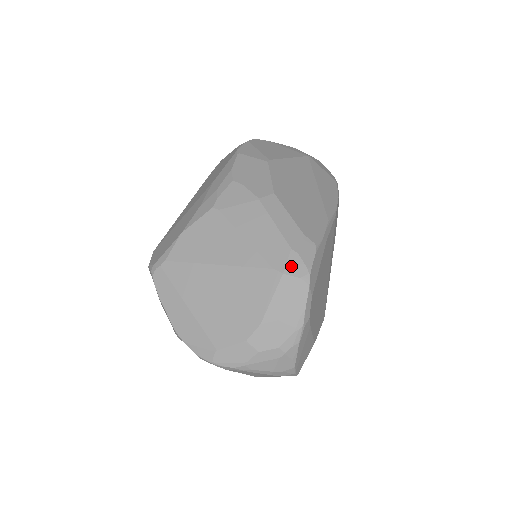
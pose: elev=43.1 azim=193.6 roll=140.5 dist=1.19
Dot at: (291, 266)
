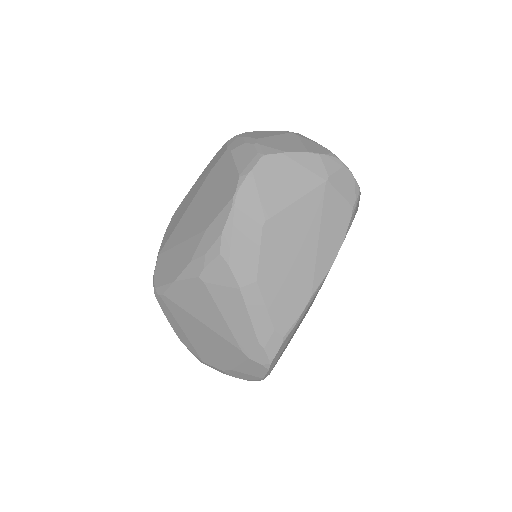
Dot at: (256, 355)
